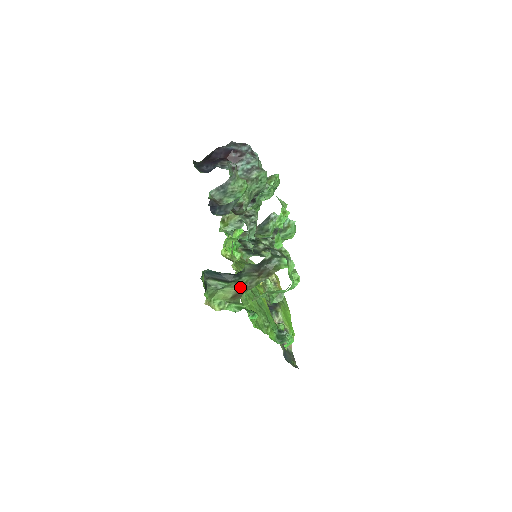
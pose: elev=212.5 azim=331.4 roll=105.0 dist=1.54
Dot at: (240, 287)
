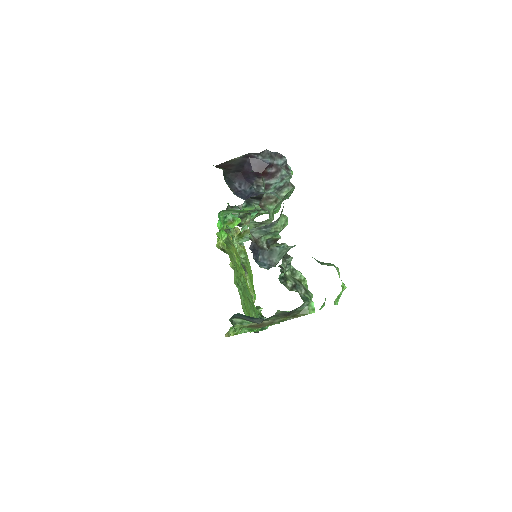
Dot at: (262, 322)
